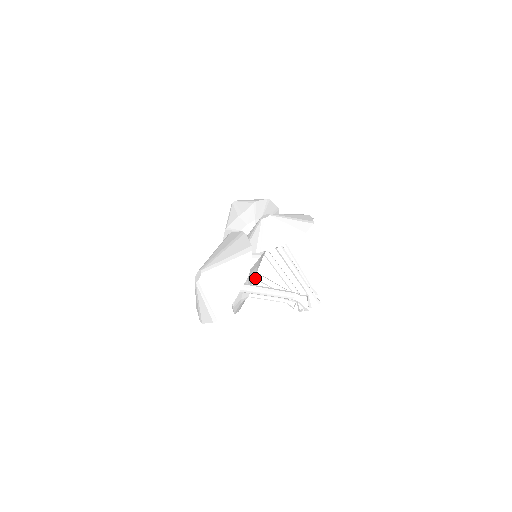
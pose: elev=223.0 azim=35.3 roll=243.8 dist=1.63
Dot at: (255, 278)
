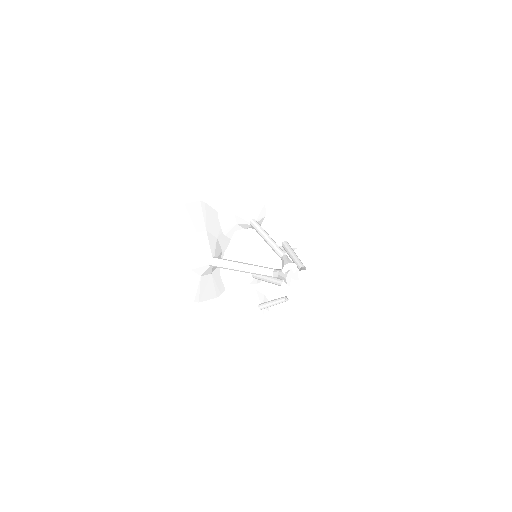
Dot at: (253, 275)
